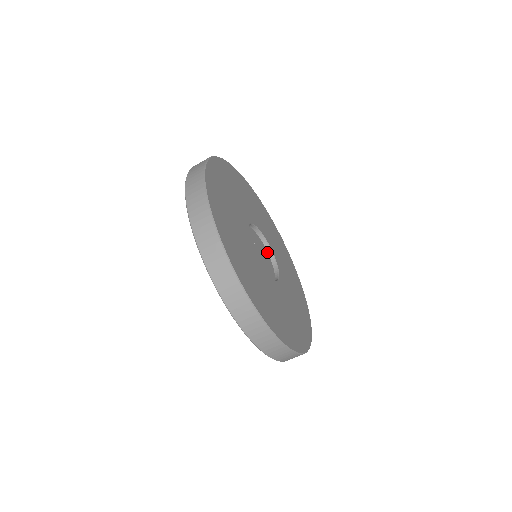
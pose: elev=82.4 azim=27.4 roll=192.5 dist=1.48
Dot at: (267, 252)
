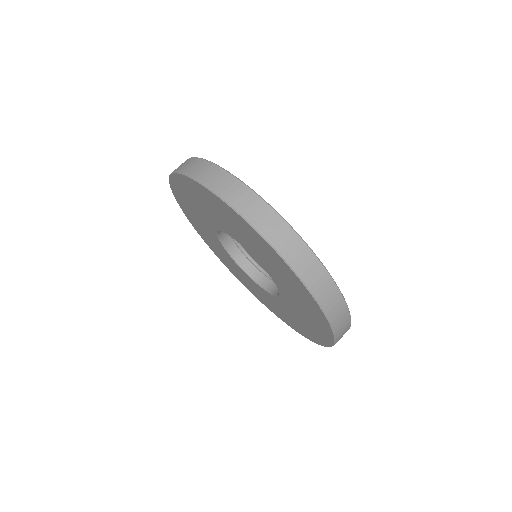
Dot at: occluded
